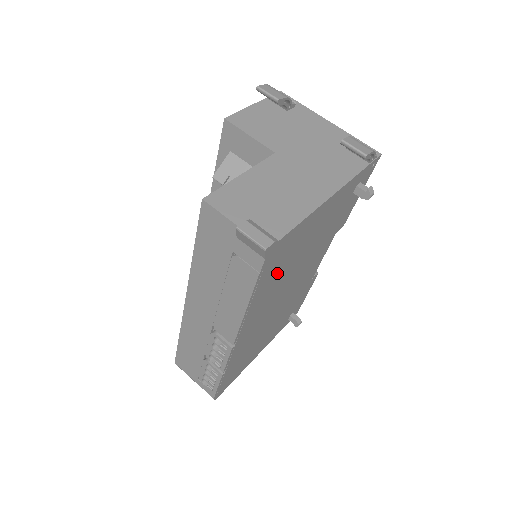
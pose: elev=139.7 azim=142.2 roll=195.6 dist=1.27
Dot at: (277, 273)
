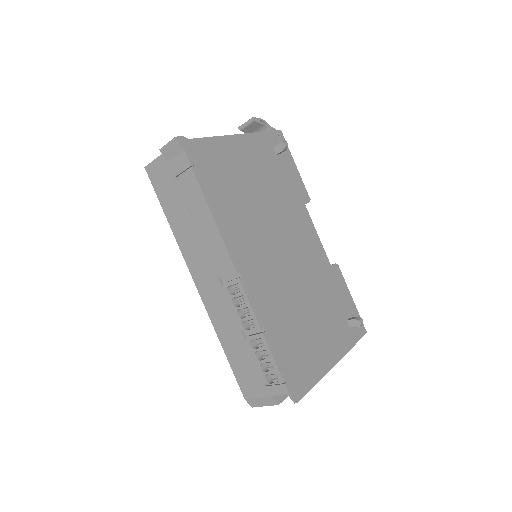
Dot at: (228, 191)
